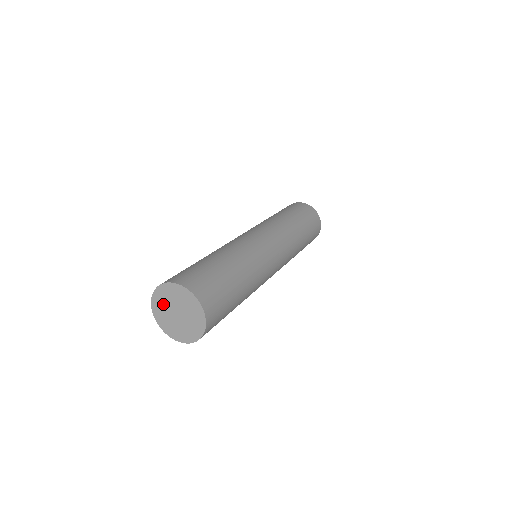
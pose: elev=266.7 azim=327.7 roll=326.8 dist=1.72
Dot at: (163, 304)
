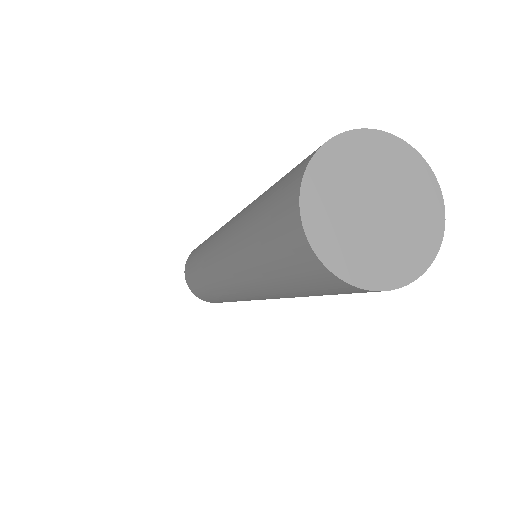
Dot at: (339, 183)
